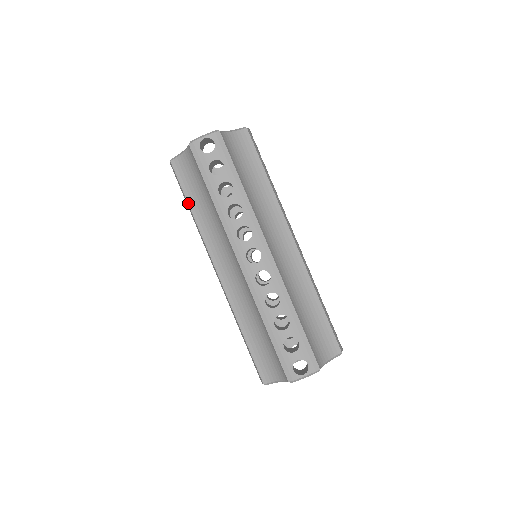
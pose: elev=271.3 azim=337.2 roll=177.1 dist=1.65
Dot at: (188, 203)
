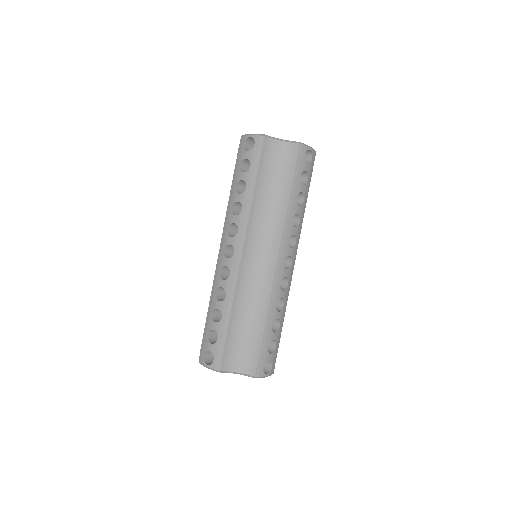
Dot at: occluded
